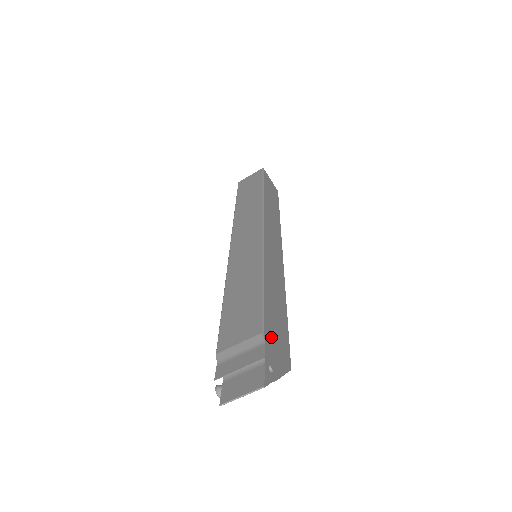
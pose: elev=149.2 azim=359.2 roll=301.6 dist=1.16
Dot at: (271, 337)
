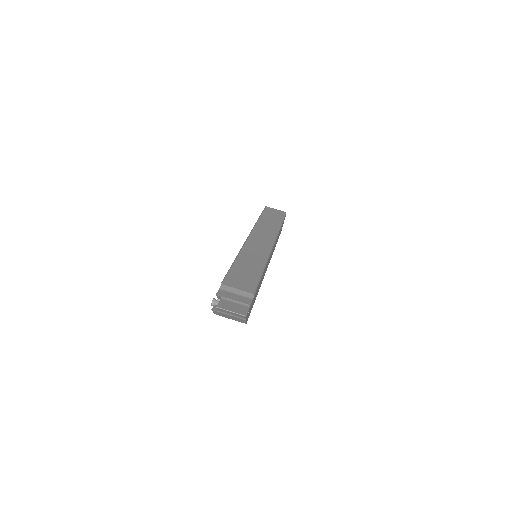
Dot at: (253, 300)
